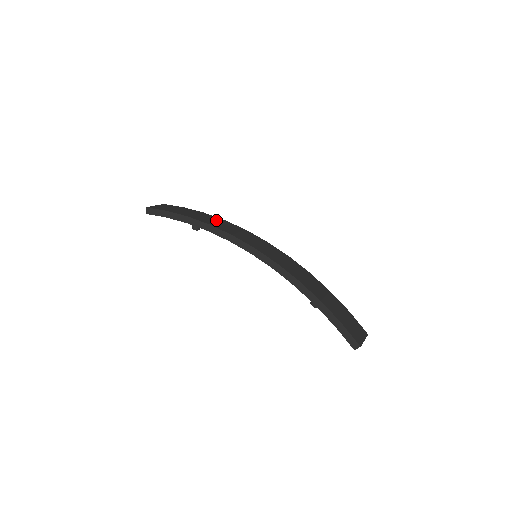
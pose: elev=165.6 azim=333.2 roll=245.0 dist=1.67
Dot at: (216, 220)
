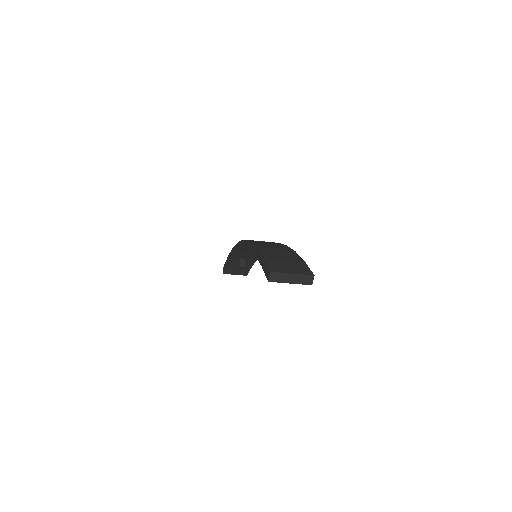
Dot at: occluded
